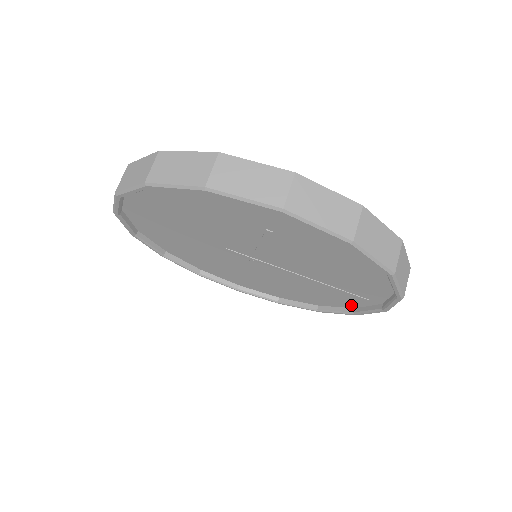
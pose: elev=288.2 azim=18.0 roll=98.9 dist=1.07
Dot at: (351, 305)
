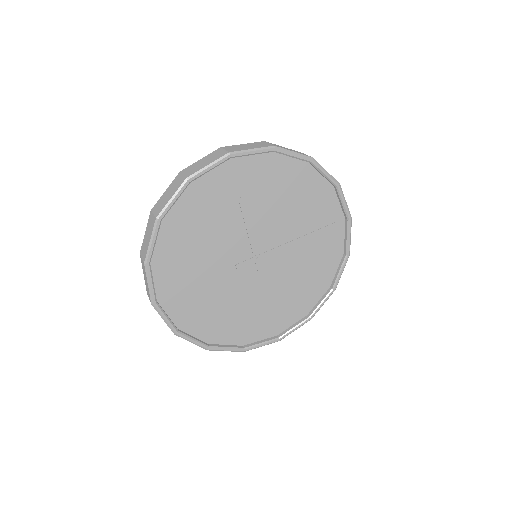
Dot at: (339, 252)
